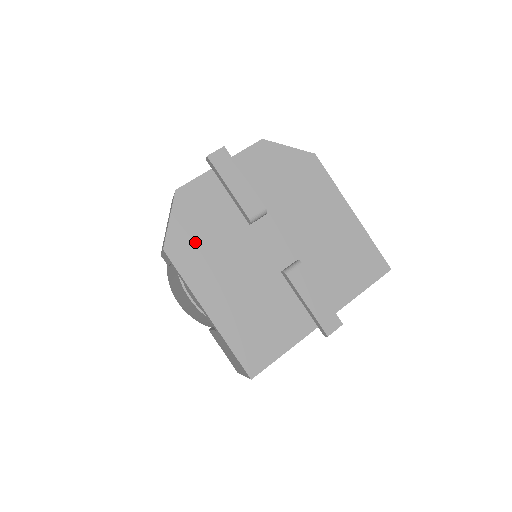
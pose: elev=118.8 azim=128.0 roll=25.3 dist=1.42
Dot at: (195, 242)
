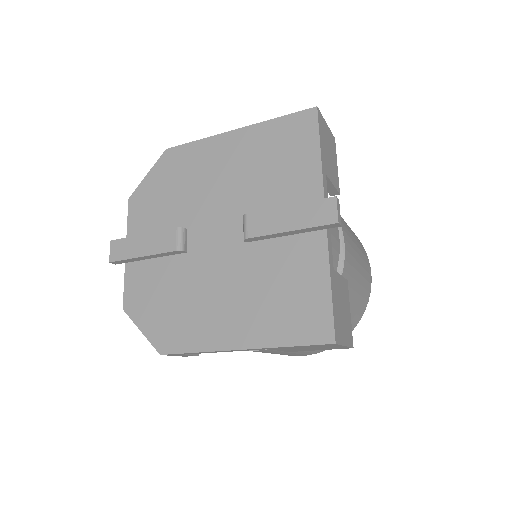
Dot at: (171, 319)
